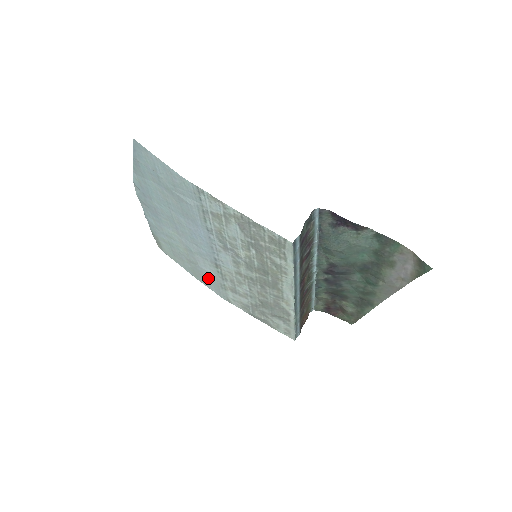
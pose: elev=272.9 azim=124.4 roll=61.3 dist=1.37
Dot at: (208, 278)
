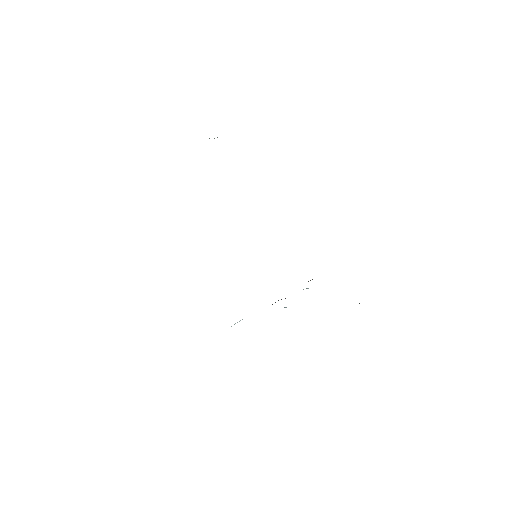
Dot at: occluded
